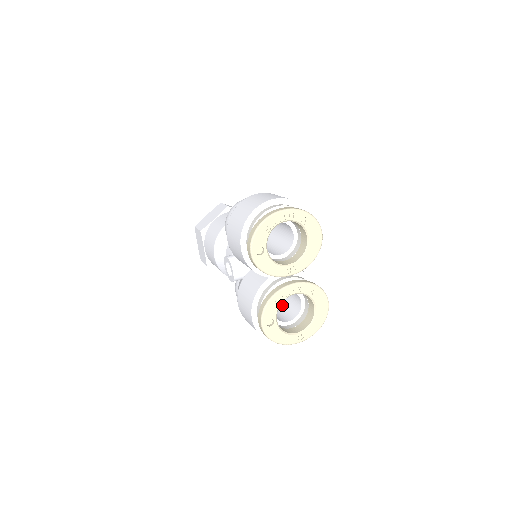
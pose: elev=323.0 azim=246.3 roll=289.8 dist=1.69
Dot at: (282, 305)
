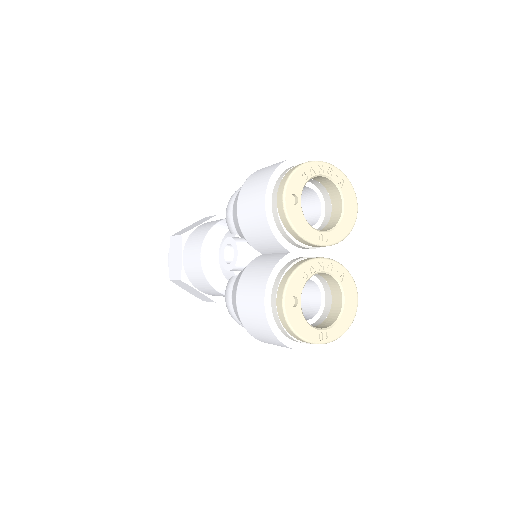
Dot at: occluded
